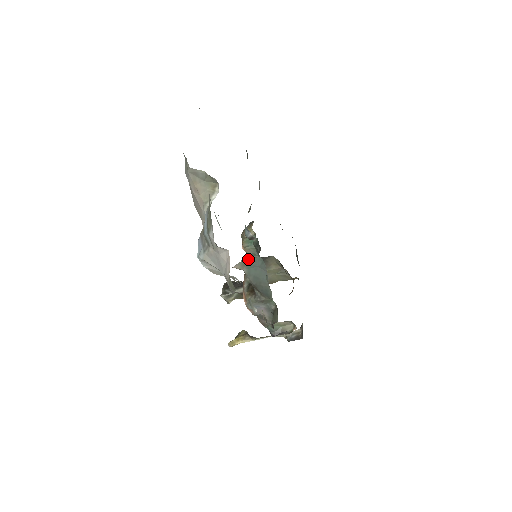
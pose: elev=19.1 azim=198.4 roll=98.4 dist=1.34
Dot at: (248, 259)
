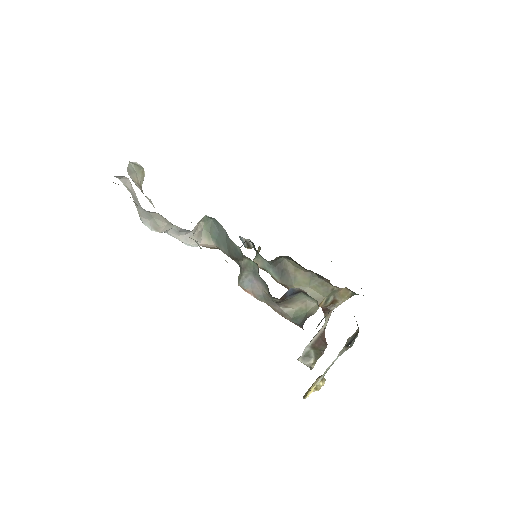
Dot at: (207, 228)
